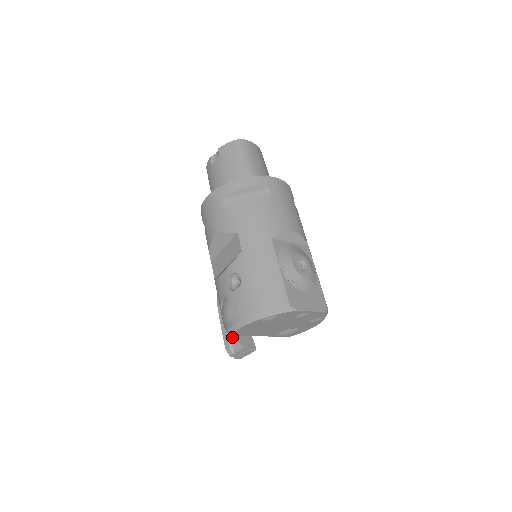
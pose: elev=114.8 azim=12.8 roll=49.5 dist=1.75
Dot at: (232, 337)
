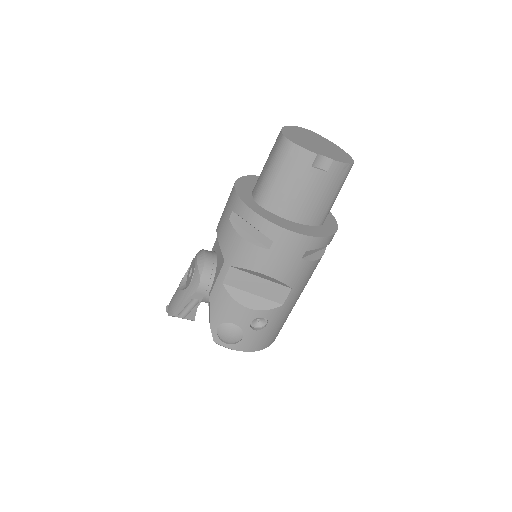
Dot at: (191, 314)
